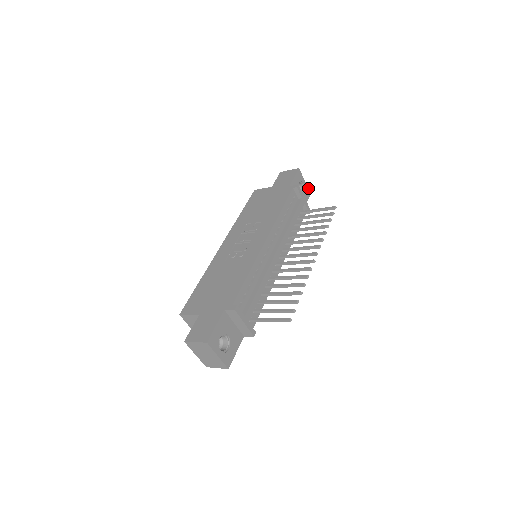
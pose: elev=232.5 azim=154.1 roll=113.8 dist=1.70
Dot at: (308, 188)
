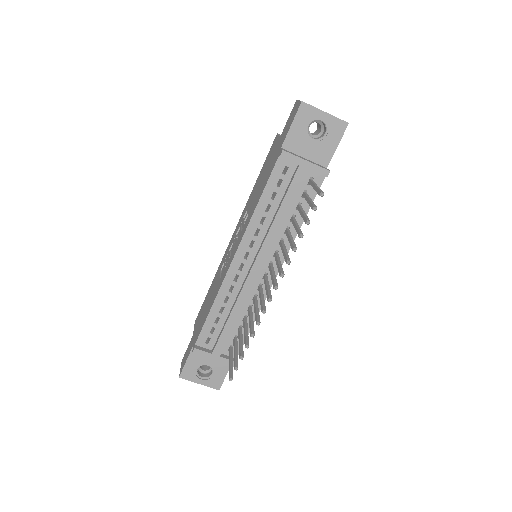
Dot at: (338, 118)
